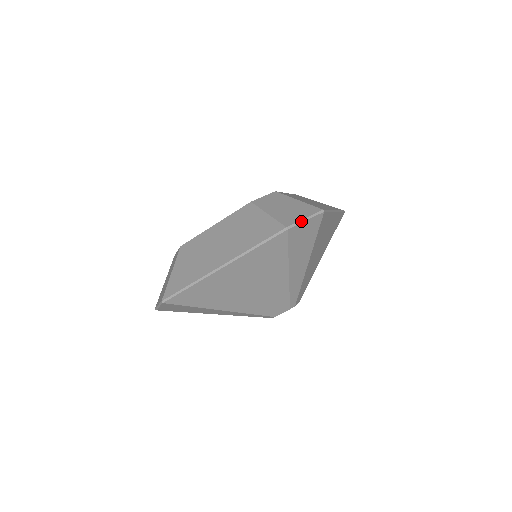
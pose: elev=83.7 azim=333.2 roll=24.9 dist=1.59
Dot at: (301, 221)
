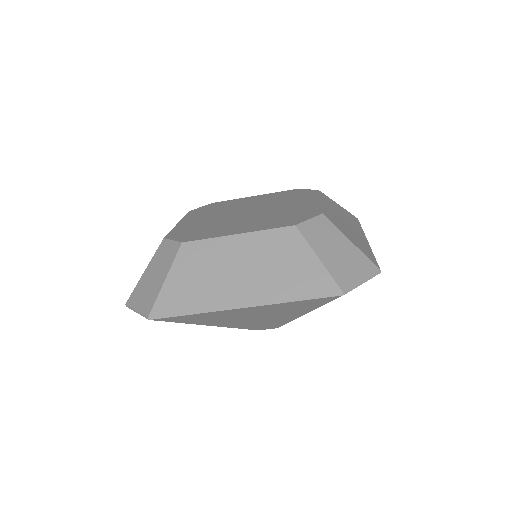
Dot at: (358, 284)
